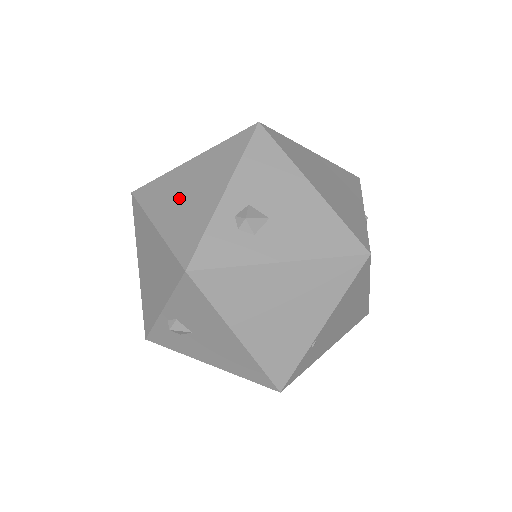
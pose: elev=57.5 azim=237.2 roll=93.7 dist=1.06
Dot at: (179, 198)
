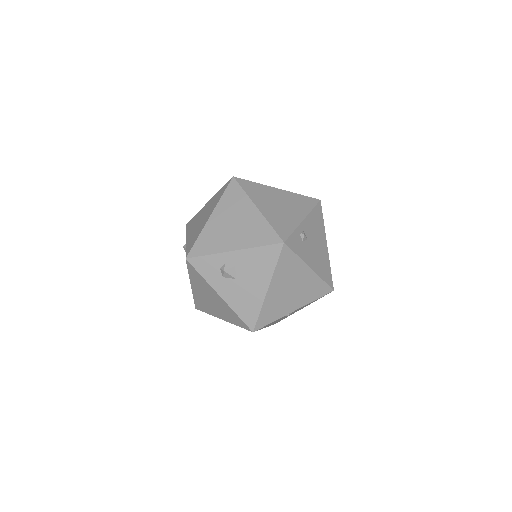
Dot at: (229, 220)
